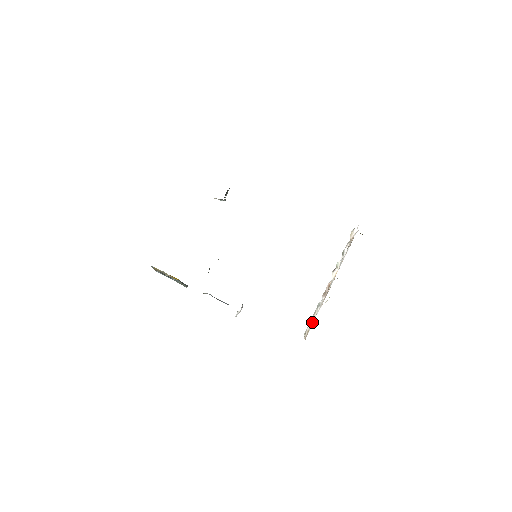
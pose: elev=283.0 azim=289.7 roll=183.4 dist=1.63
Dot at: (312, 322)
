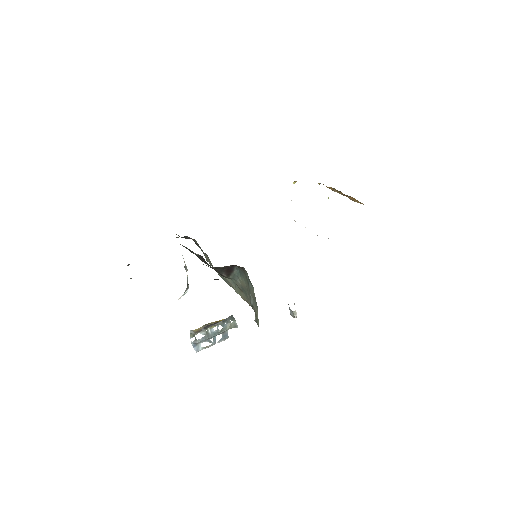
Dot at: occluded
